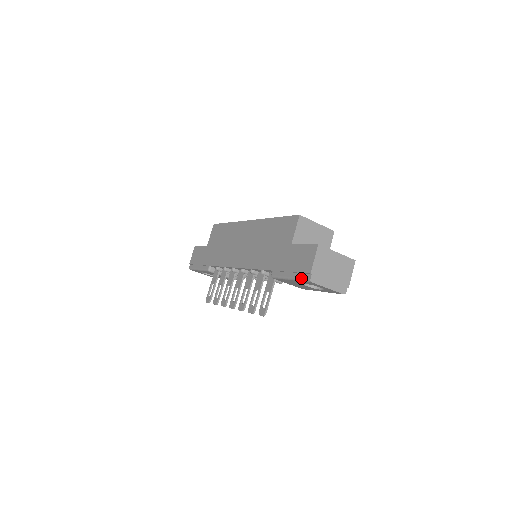
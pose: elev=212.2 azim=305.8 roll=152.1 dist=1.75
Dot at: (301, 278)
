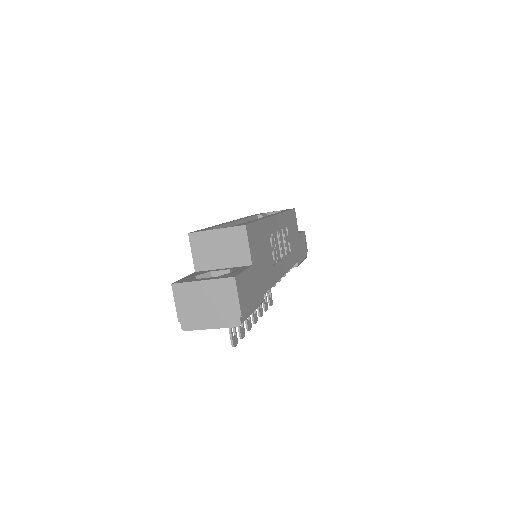
Dot at: occluded
